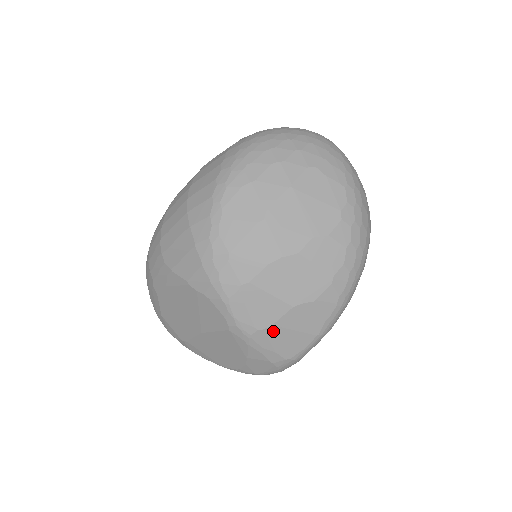
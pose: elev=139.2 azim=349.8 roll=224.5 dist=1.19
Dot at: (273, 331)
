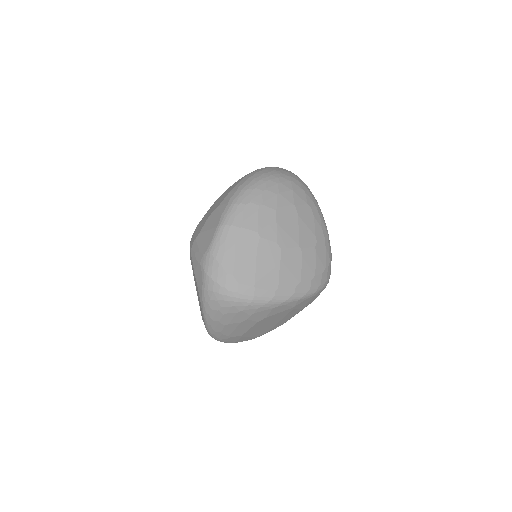
Dot at: (199, 237)
